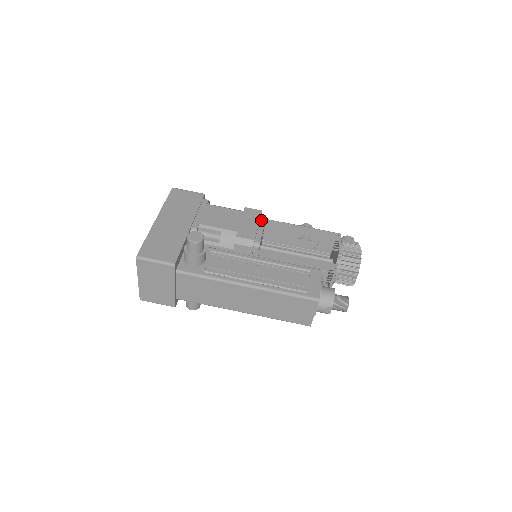
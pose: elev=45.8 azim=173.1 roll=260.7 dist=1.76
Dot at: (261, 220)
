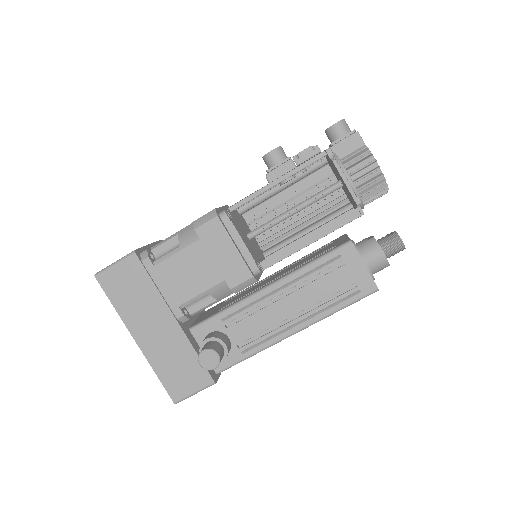
Dot at: (228, 229)
